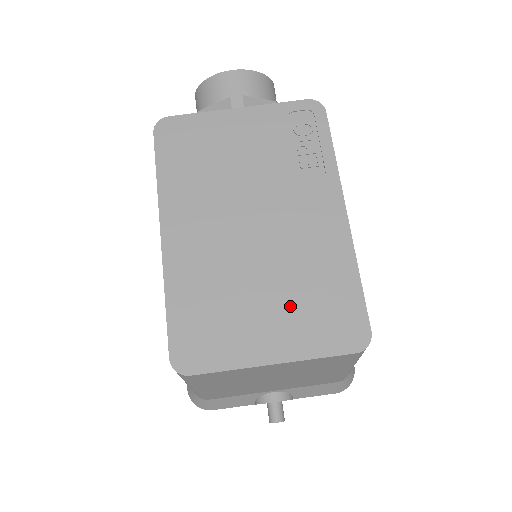
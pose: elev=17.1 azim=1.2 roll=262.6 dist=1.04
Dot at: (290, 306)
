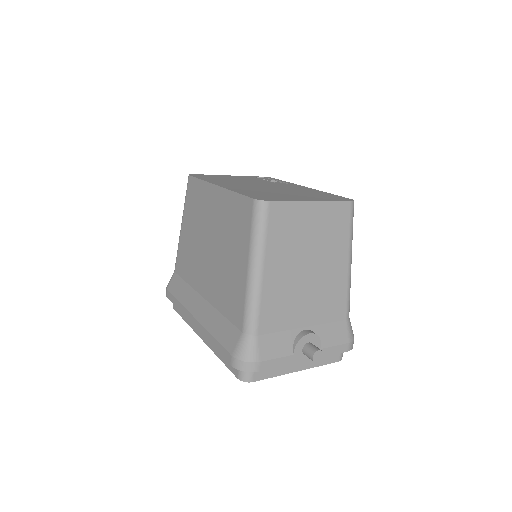
Dot at: (305, 195)
